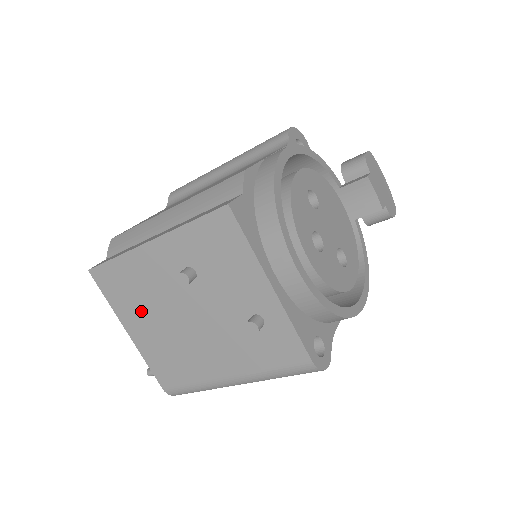
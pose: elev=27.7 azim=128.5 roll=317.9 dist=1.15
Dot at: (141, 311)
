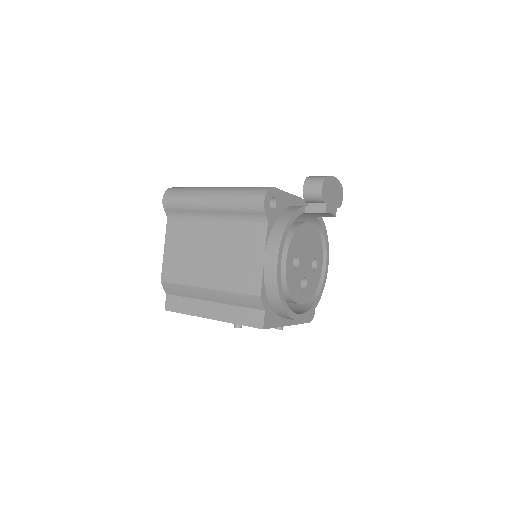
Dot at: occluded
